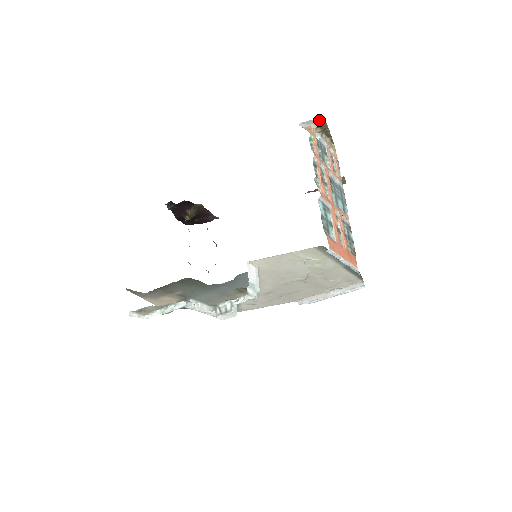
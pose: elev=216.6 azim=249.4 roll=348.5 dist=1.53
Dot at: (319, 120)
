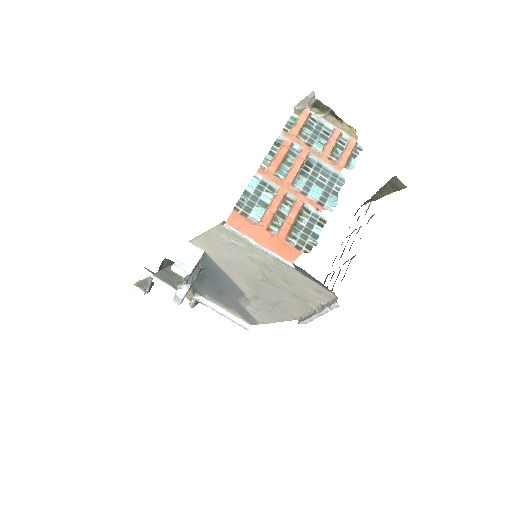
Dot at: (311, 98)
